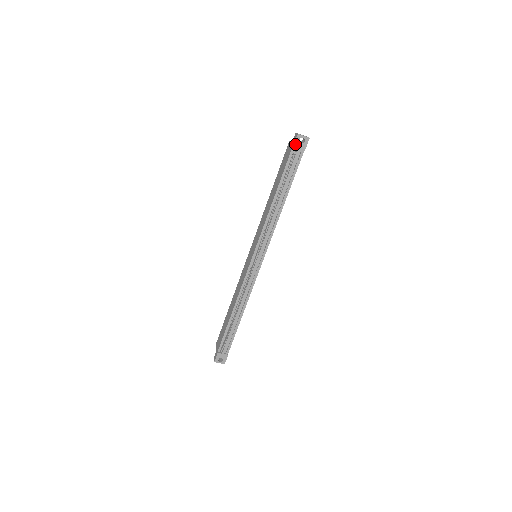
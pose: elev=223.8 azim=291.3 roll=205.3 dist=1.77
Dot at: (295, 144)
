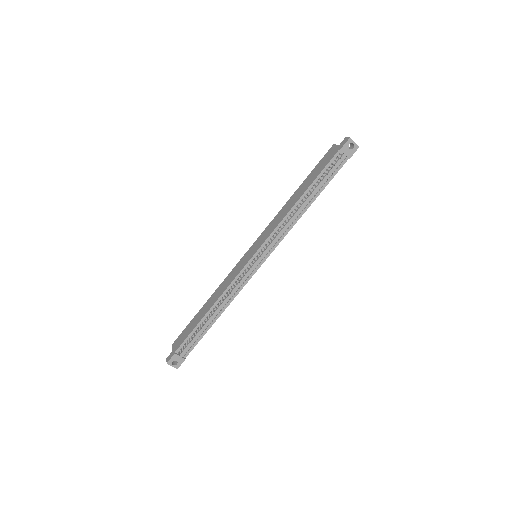
Dot at: (343, 147)
